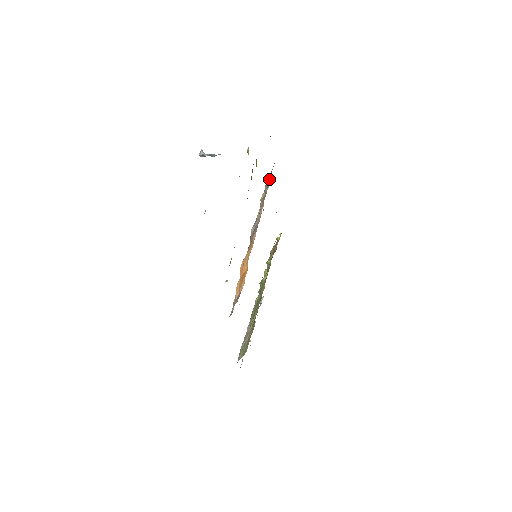
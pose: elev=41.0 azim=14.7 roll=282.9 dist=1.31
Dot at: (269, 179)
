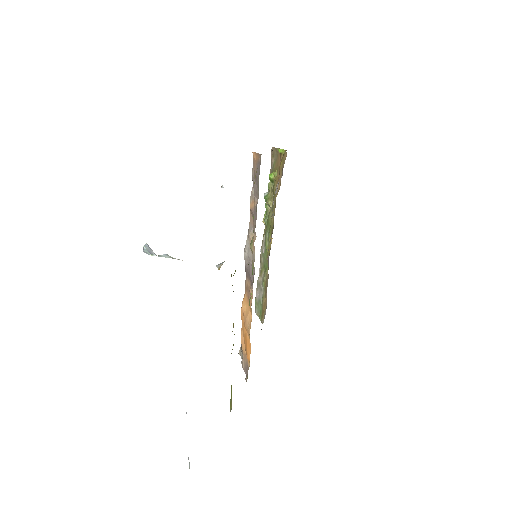
Dot at: (257, 182)
